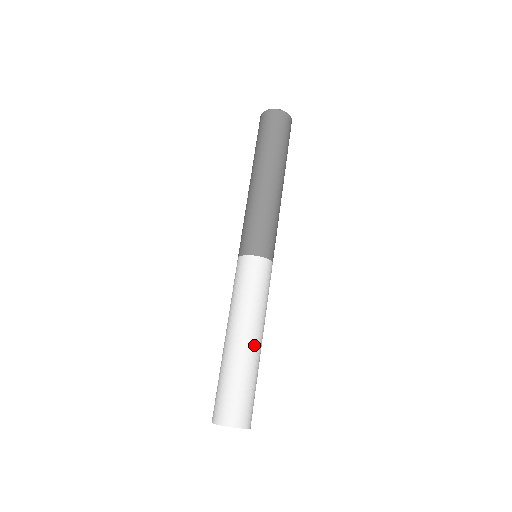
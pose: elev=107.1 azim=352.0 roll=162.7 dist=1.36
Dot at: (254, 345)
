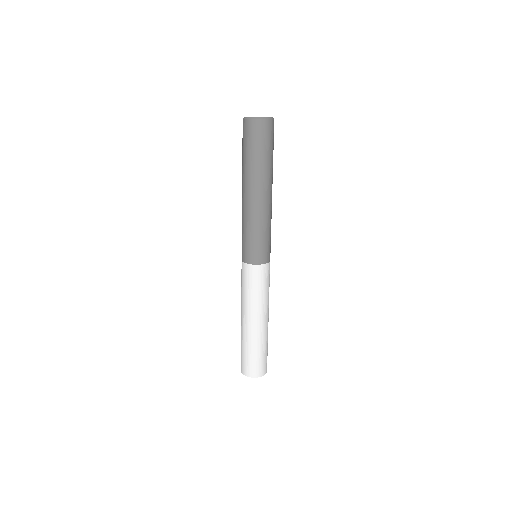
Dot at: (264, 326)
